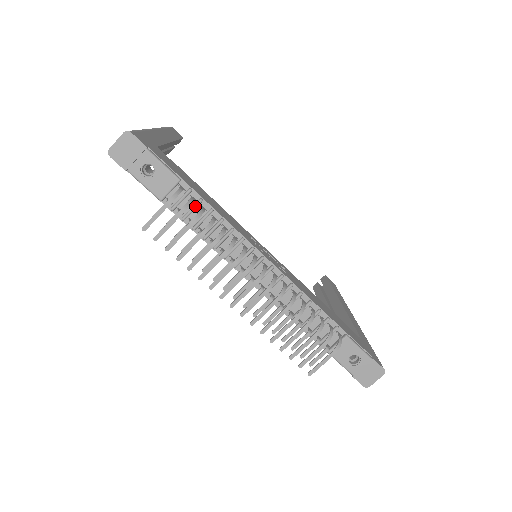
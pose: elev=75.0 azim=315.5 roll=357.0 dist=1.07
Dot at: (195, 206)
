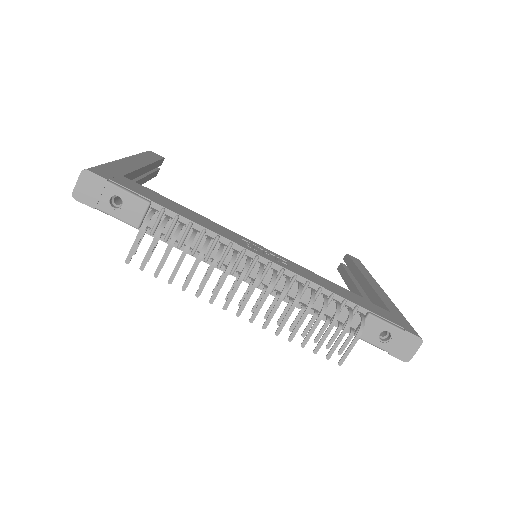
Dot at: (173, 224)
